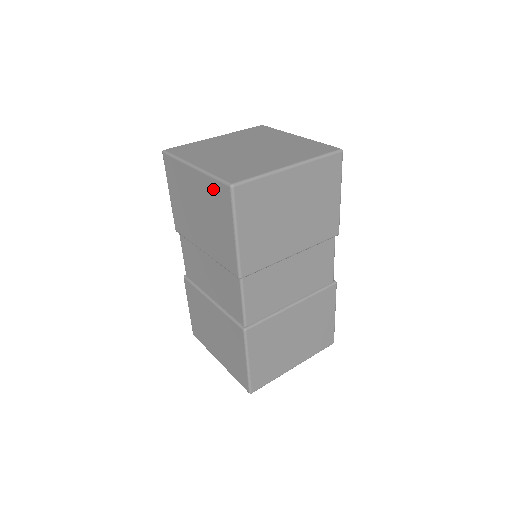
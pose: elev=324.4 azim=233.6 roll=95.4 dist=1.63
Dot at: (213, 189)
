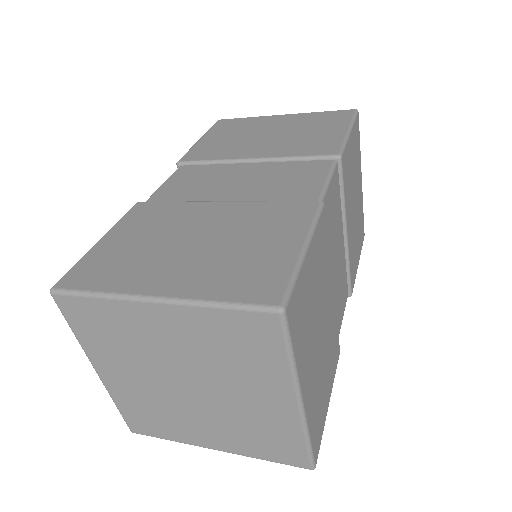
Dot at: occluded
